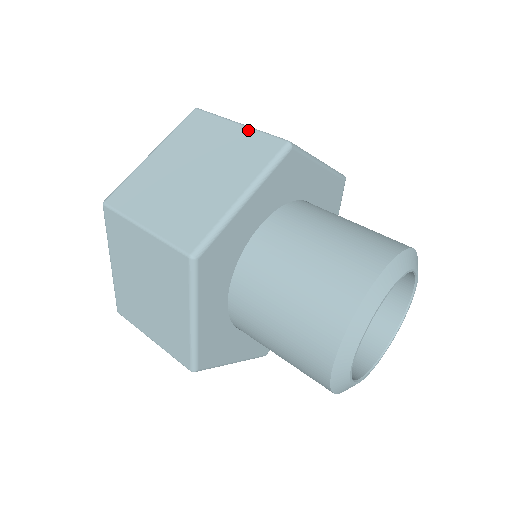
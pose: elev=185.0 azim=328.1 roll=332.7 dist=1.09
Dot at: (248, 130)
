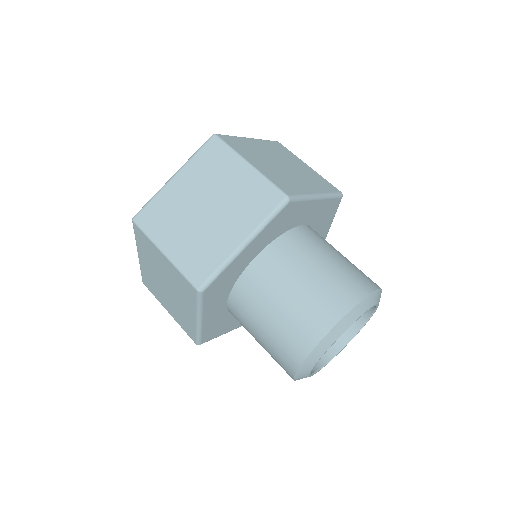
Dot at: (316, 172)
